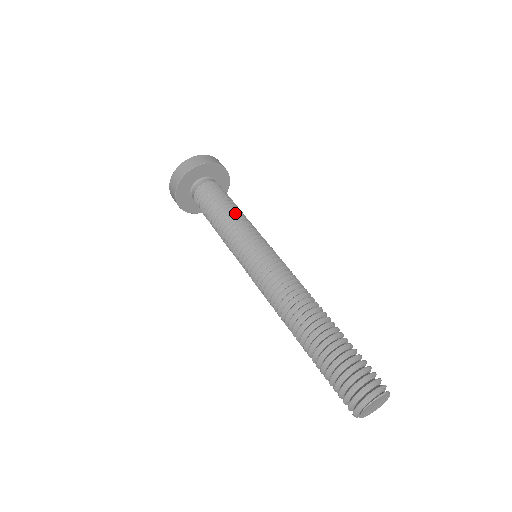
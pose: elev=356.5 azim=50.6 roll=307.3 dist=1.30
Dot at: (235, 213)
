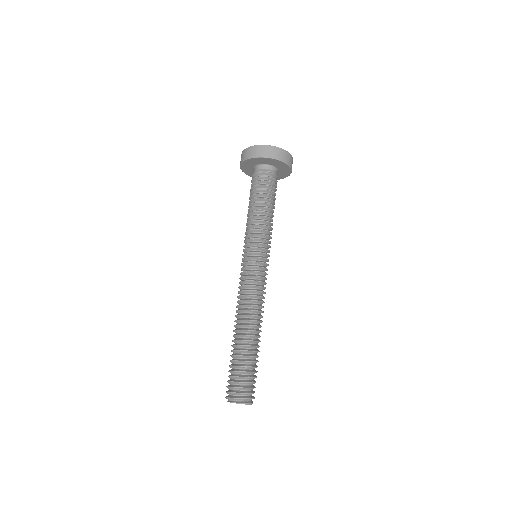
Dot at: (258, 213)
